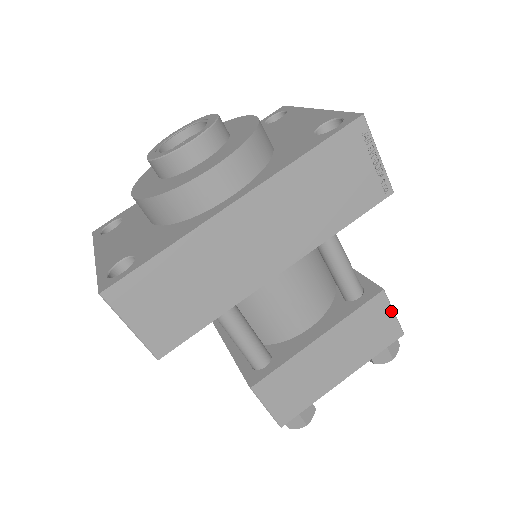
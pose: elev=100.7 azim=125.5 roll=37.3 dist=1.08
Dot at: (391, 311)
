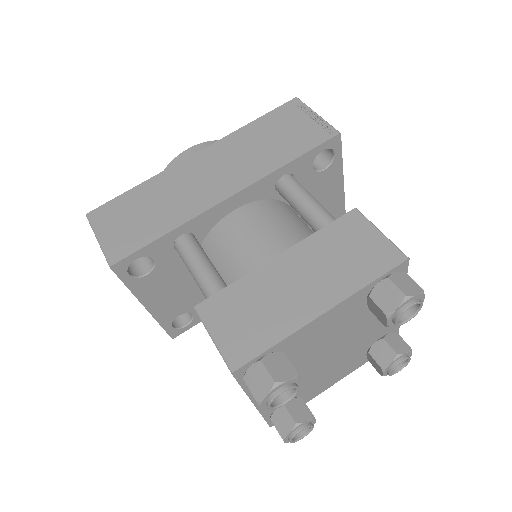
Dot at: (375, 230)
